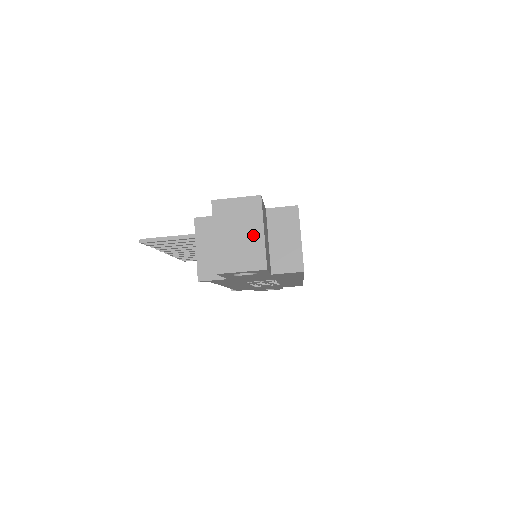
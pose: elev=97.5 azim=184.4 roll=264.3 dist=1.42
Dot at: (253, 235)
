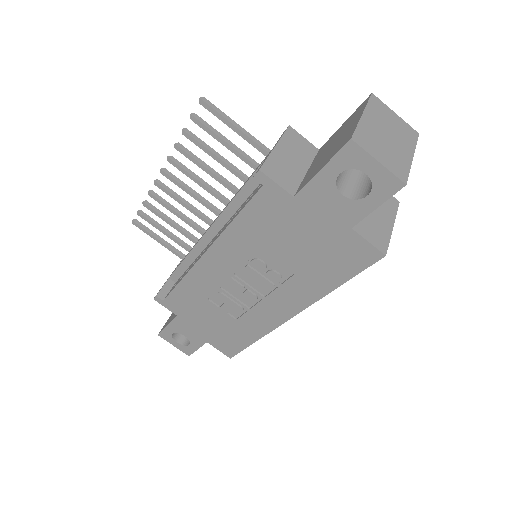
Dot at: (402, 149)
